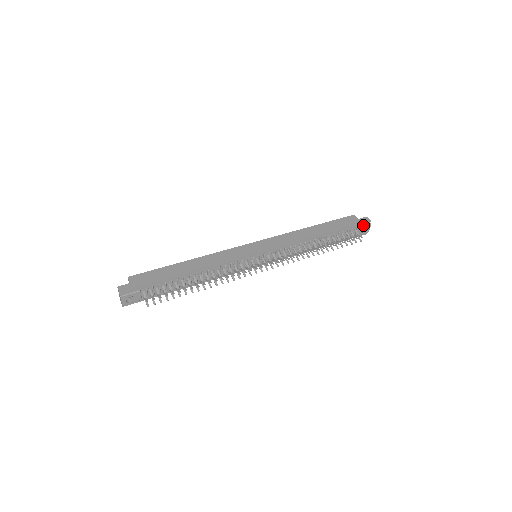
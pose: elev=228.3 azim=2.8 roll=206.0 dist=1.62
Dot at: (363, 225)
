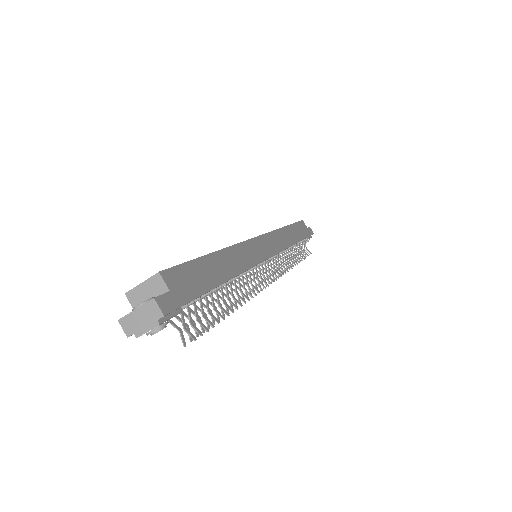
Dot at: (309, 237)
